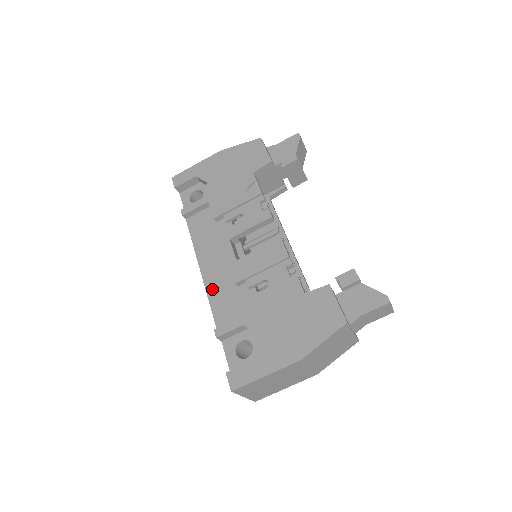
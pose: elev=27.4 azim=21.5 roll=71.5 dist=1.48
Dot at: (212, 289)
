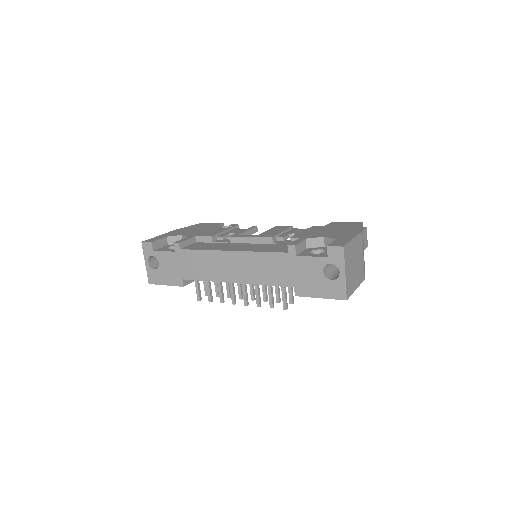
Dot at: (254, 249)
